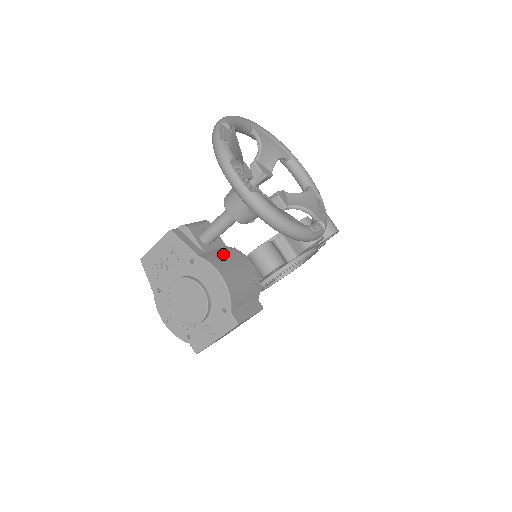
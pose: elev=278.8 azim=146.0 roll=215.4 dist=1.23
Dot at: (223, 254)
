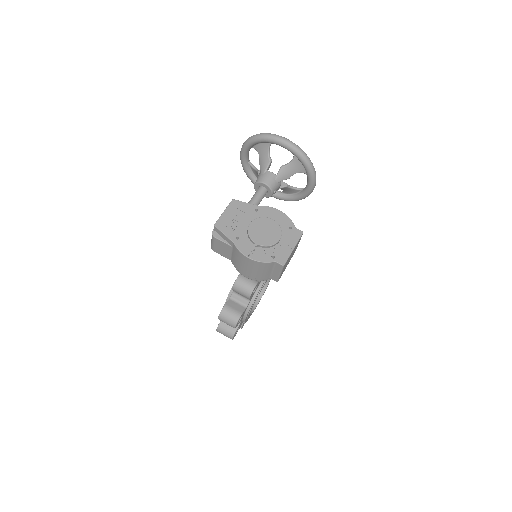
Dot at: occluded
